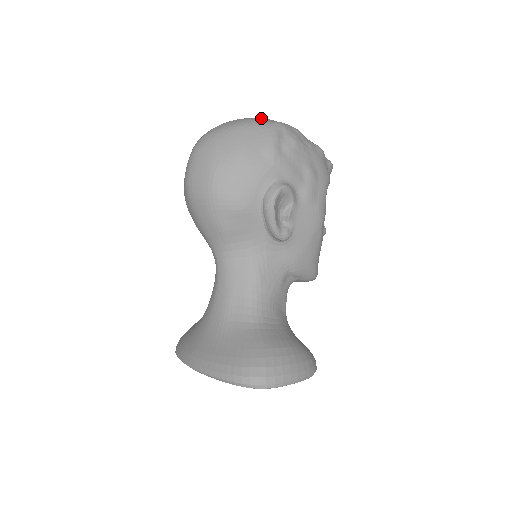
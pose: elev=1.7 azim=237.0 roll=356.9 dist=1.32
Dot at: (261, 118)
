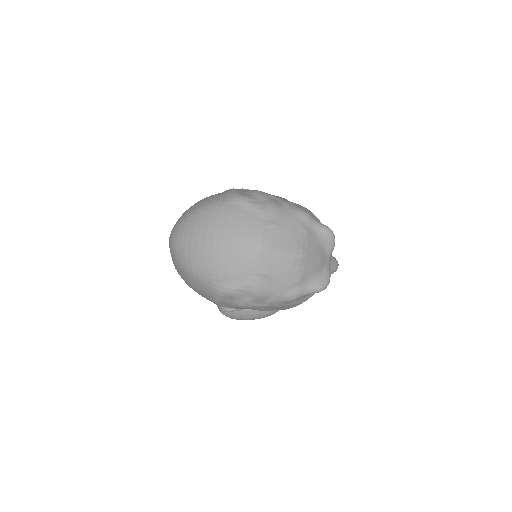
Dot at: (220, 269)
